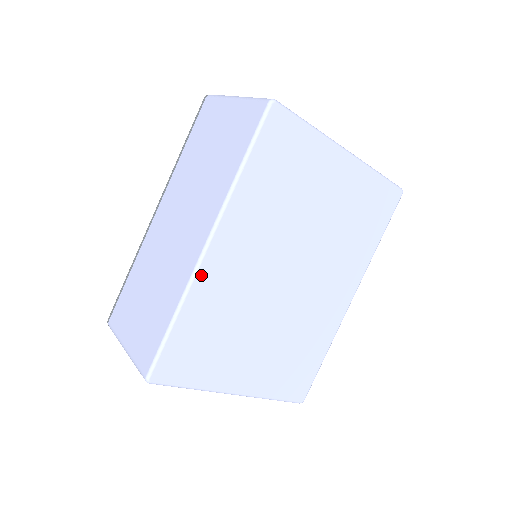
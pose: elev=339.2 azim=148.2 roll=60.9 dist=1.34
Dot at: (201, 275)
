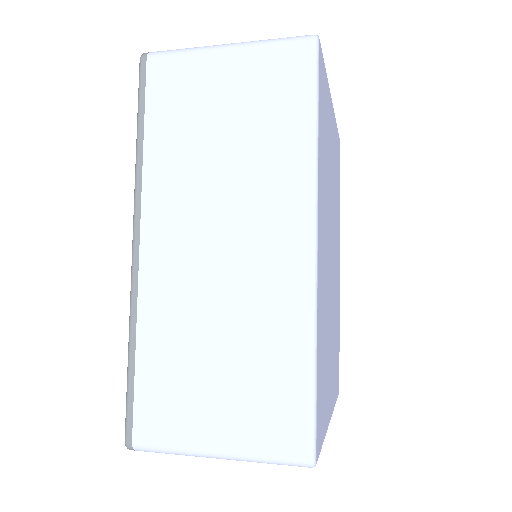
Dot at: (318, 287)
